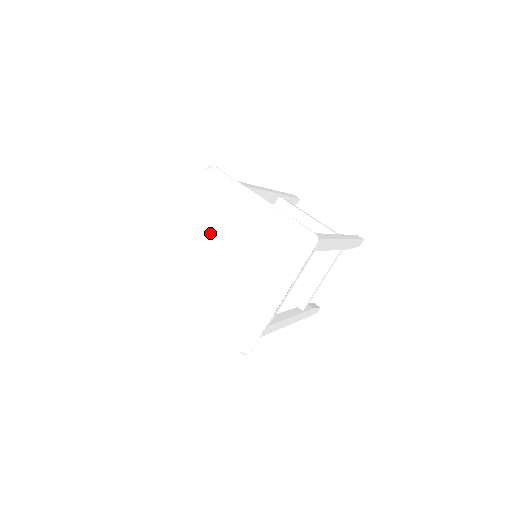
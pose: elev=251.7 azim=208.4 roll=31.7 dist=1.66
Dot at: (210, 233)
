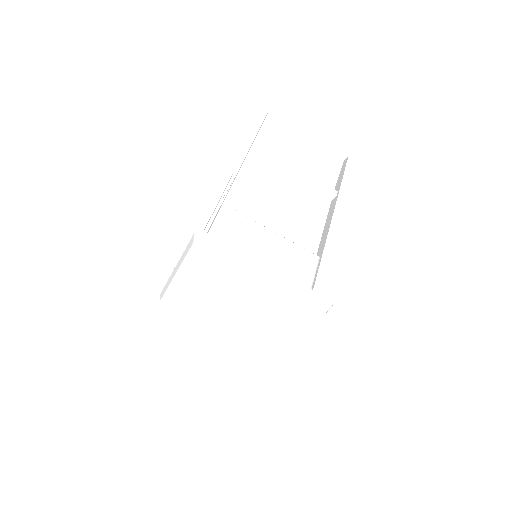
Dot at: (216, 289)
